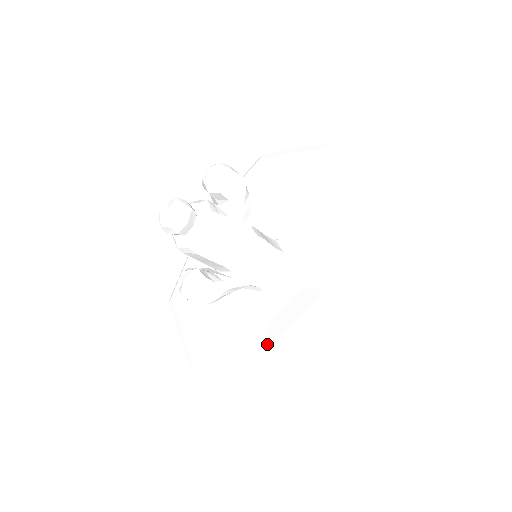
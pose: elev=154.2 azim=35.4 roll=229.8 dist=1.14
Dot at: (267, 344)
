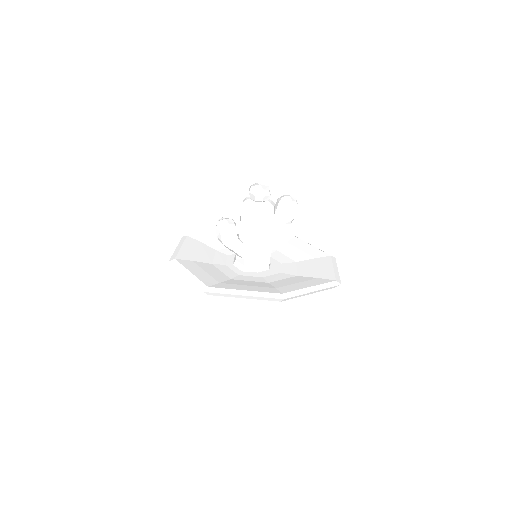
Dot at: (226, 282)
